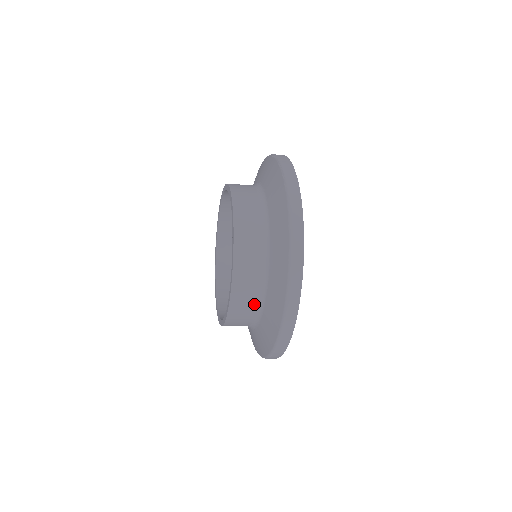
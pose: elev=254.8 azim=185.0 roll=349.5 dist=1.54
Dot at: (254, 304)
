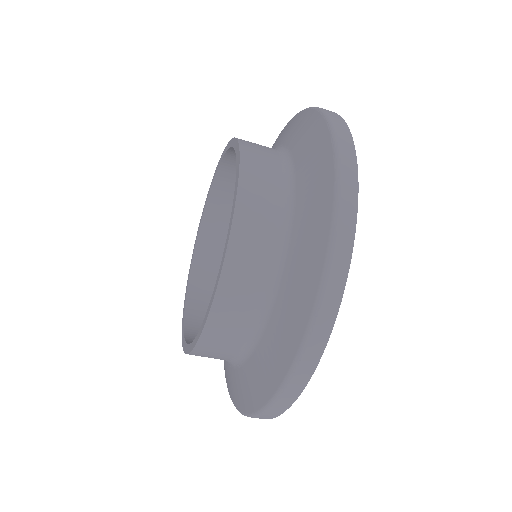
Dot at: (265, 274)
